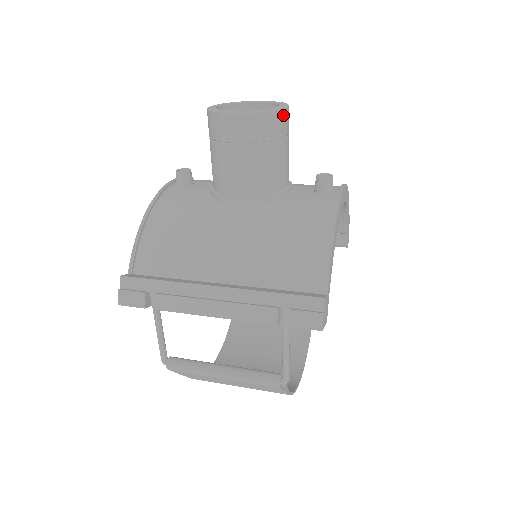
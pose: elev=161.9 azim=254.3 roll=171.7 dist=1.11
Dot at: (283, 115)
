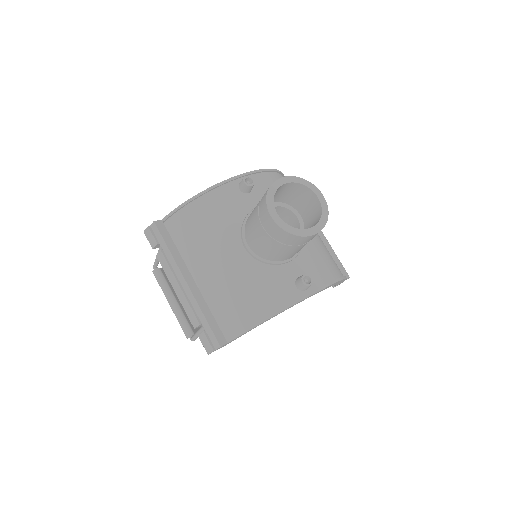
Dot at: (304, 238)
